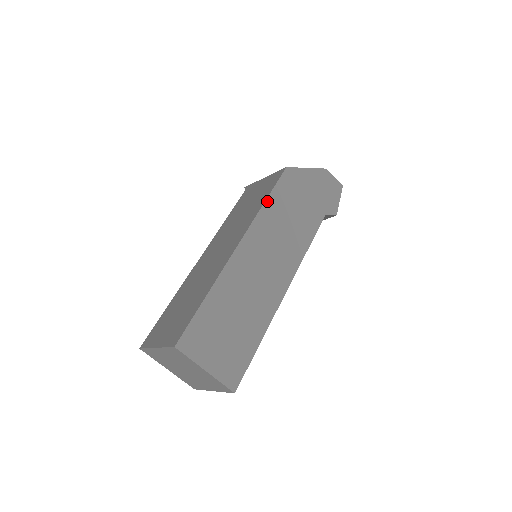
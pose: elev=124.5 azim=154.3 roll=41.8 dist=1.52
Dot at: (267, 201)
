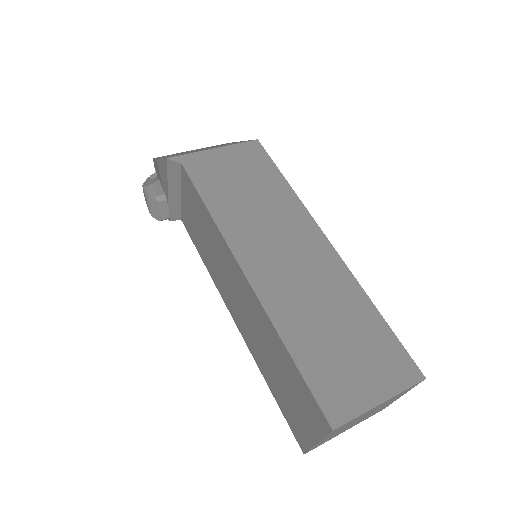
Dot at: (287, 183)
